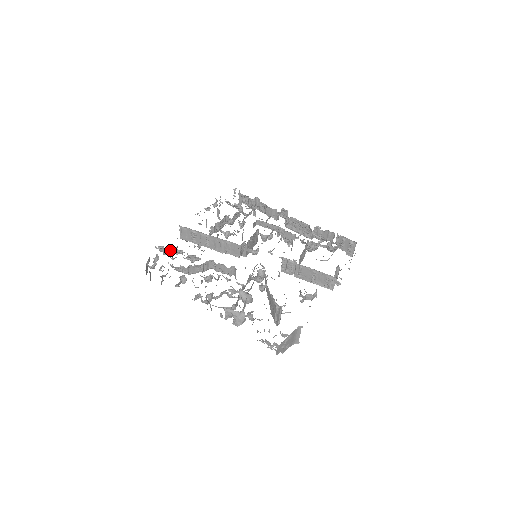
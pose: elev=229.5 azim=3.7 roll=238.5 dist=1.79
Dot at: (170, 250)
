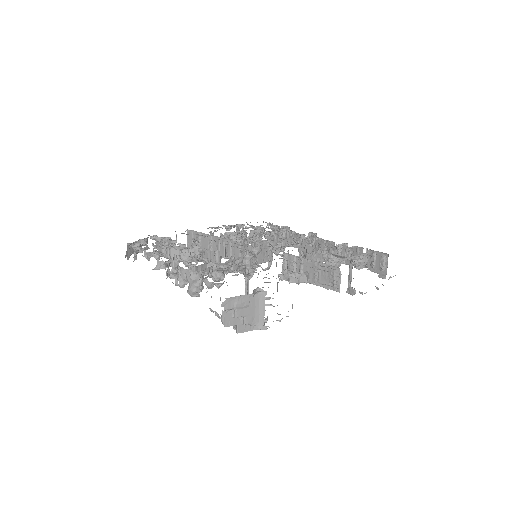
Dot at: (163, 240)
